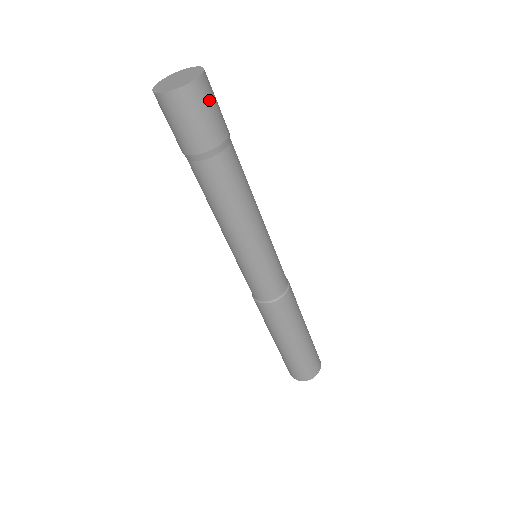
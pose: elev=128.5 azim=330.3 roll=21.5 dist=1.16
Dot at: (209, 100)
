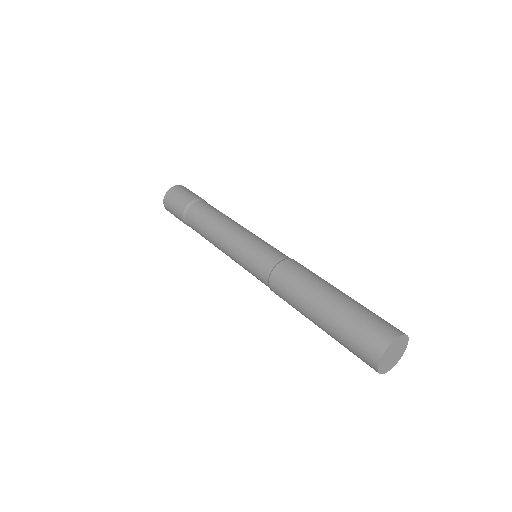
Dot at: (185, 190)
